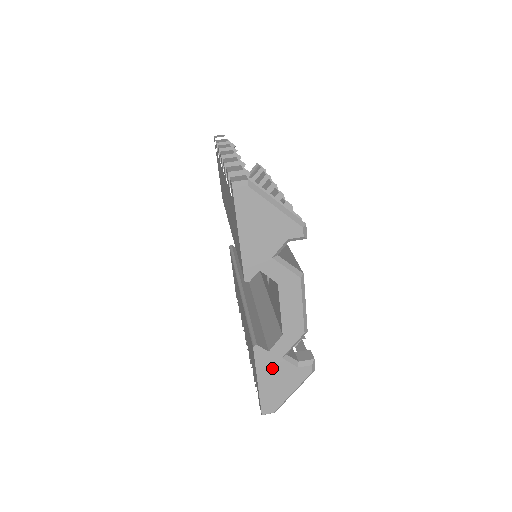
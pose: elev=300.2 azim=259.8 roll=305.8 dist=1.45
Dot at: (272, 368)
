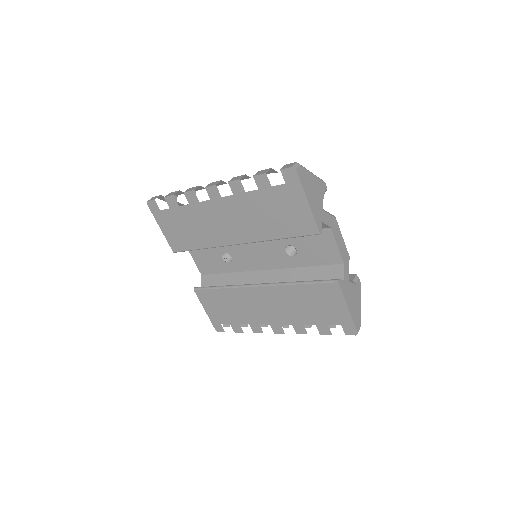
Dot at: (349, 292)
